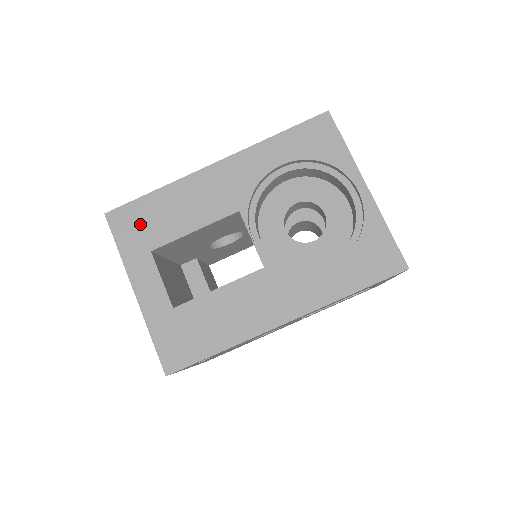
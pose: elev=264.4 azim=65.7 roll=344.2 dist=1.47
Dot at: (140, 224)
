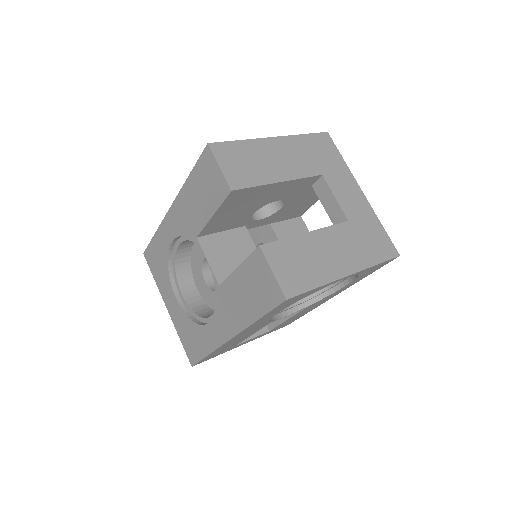
Dot at: occluded
